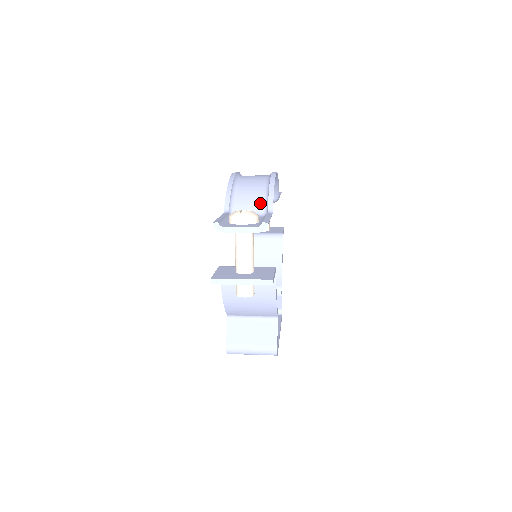
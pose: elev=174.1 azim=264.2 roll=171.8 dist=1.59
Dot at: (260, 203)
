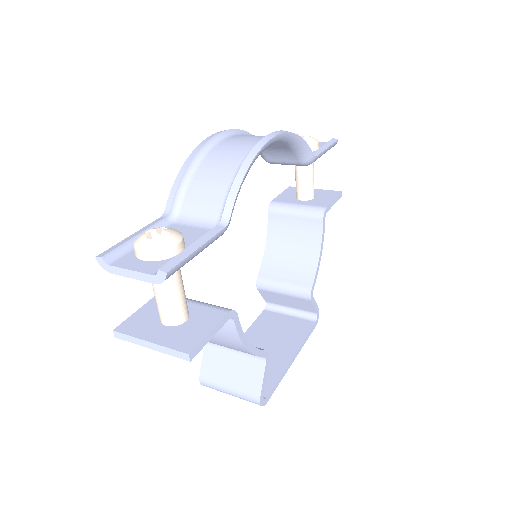
Dot at: (217, 202)
